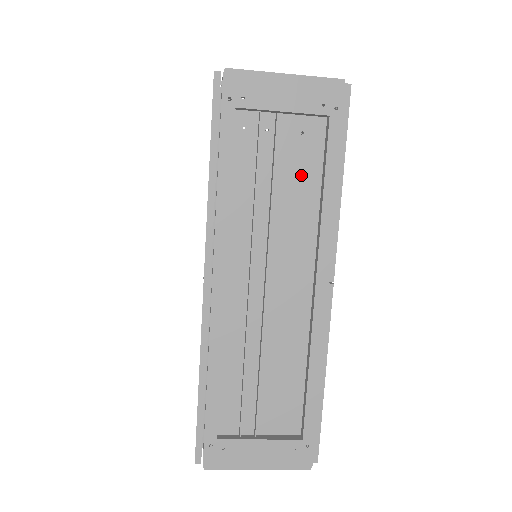
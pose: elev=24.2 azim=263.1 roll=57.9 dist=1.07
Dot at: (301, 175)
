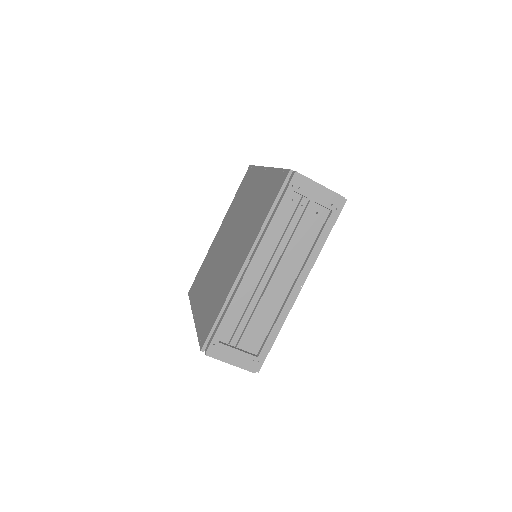
Dot at: (309, 232)
